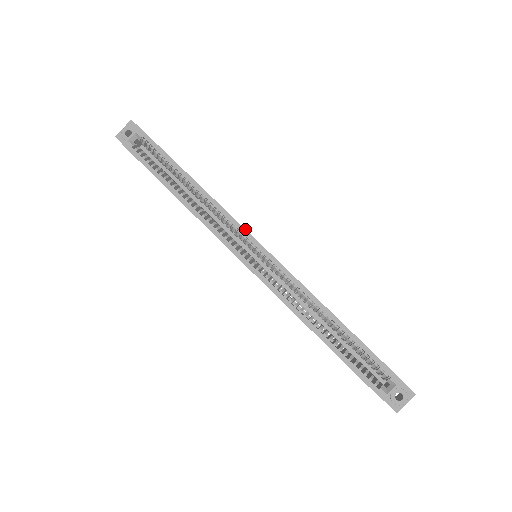
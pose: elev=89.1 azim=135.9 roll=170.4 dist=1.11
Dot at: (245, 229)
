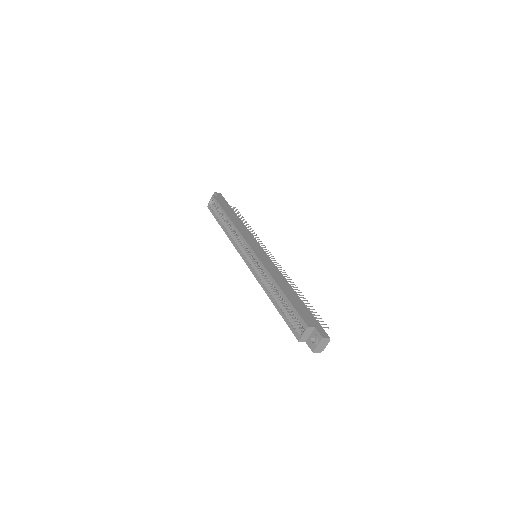
Dot at: (245, 240)
